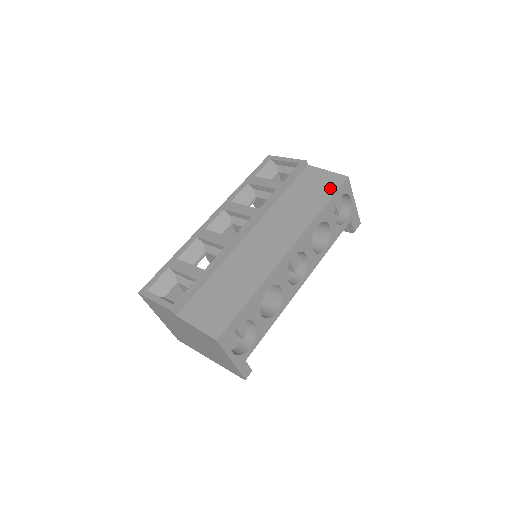
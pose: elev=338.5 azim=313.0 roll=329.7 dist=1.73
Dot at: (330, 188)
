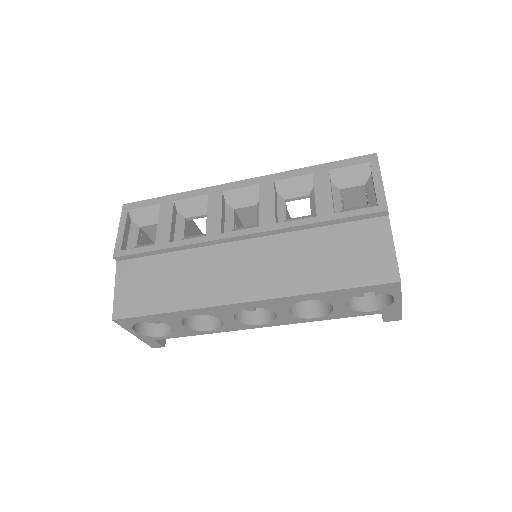
Dot at: (365, 275)
